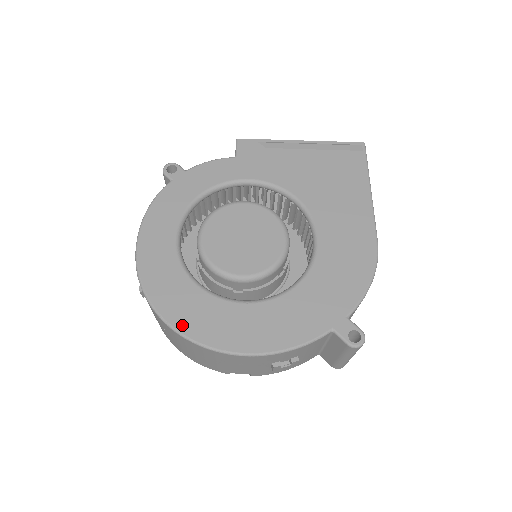
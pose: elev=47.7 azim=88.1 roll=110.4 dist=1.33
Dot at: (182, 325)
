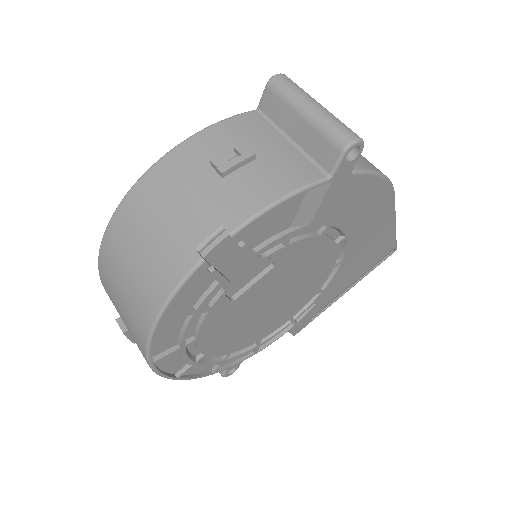
Dot at: occluded
